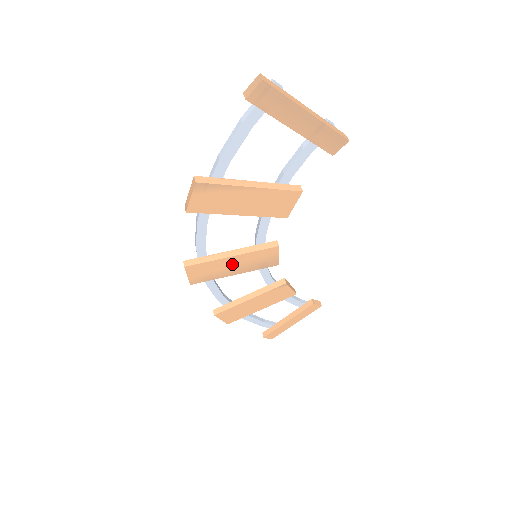
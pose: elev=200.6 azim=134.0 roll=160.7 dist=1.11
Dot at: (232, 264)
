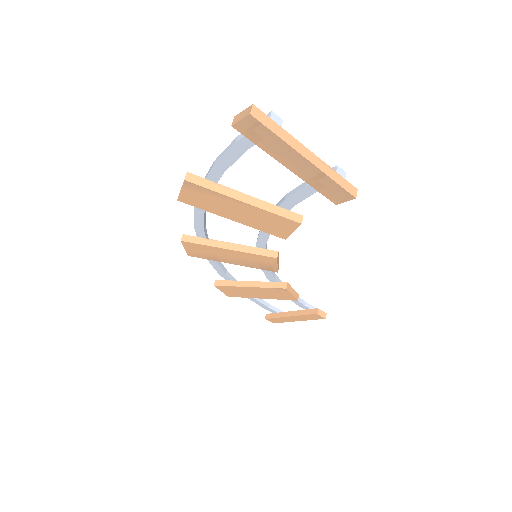
Dot at: (229, 255)
